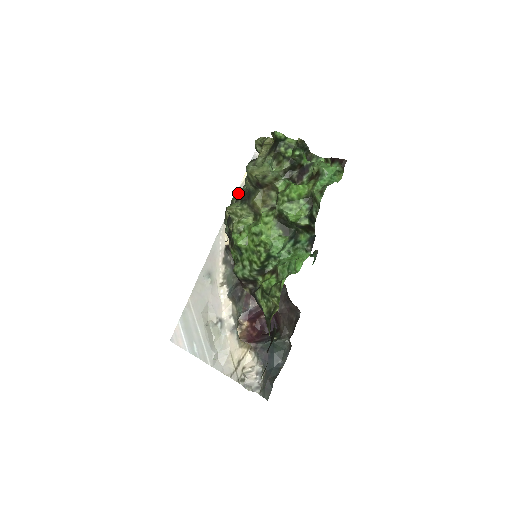
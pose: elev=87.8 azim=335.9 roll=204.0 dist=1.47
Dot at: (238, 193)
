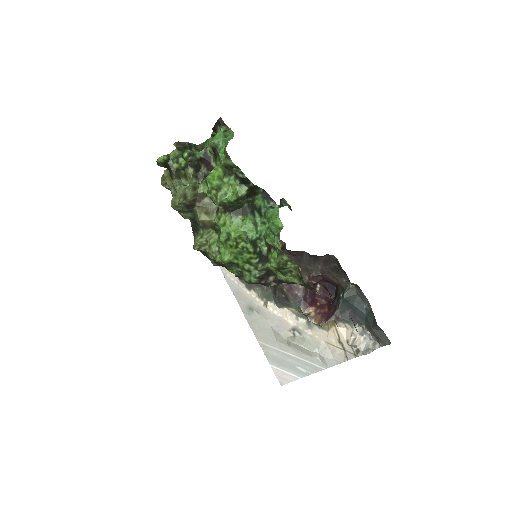
Dot at: occluded
